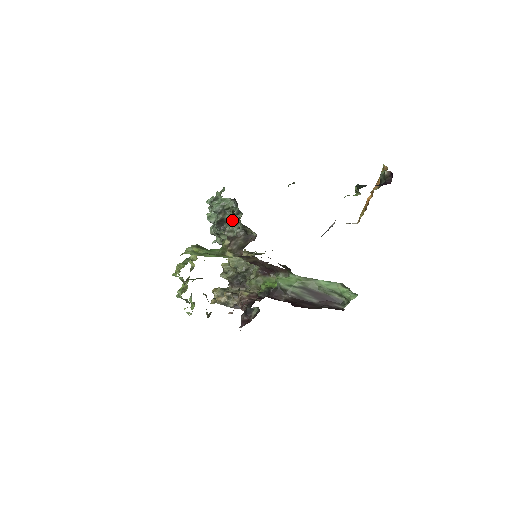
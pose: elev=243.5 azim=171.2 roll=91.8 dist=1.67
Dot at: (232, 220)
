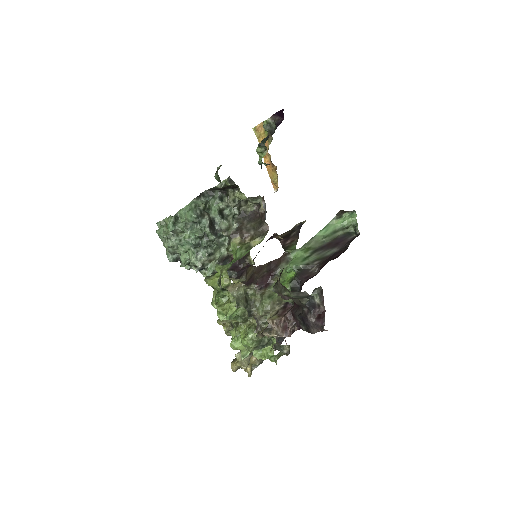
Dot at: (221, 212)
